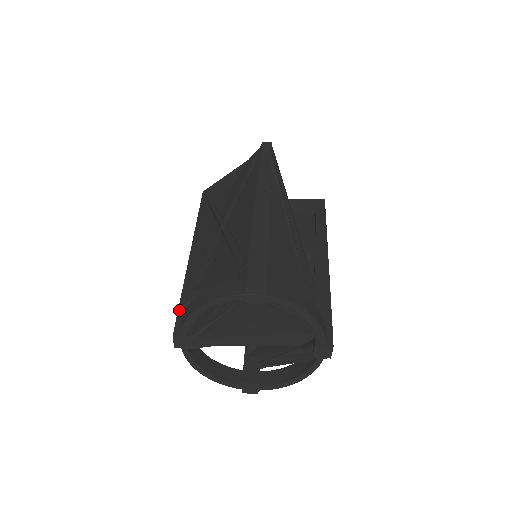
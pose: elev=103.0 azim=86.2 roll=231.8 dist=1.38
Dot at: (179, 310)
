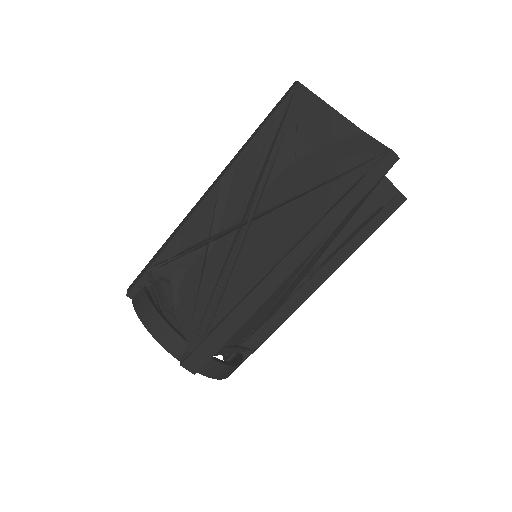
Dot at: (147, 273)
